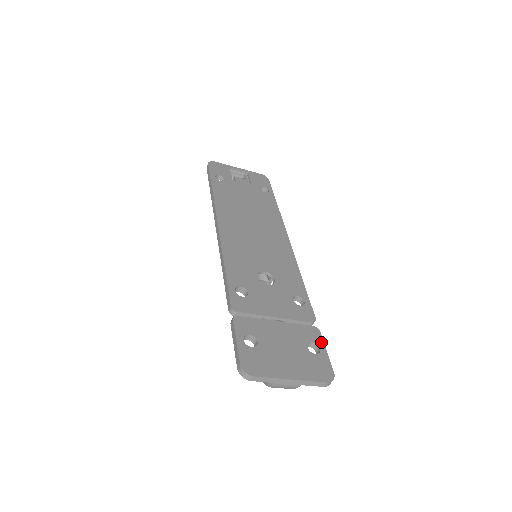
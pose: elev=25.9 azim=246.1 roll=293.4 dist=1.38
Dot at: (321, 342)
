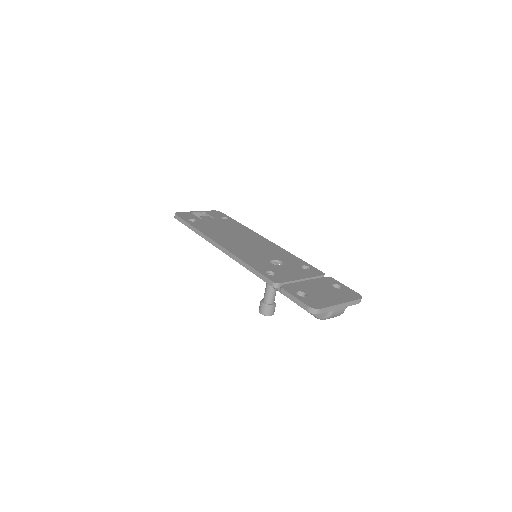
Dot at: (338, 282)
